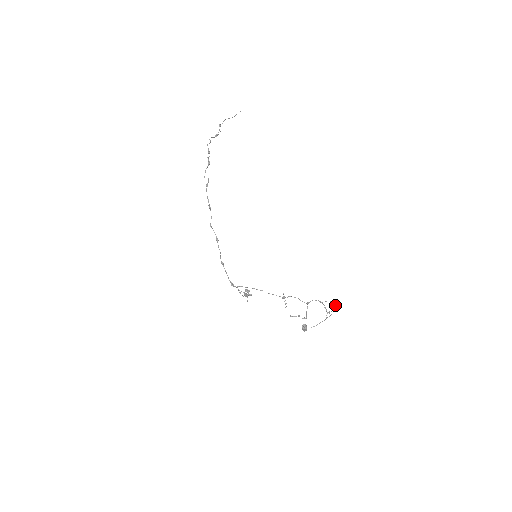
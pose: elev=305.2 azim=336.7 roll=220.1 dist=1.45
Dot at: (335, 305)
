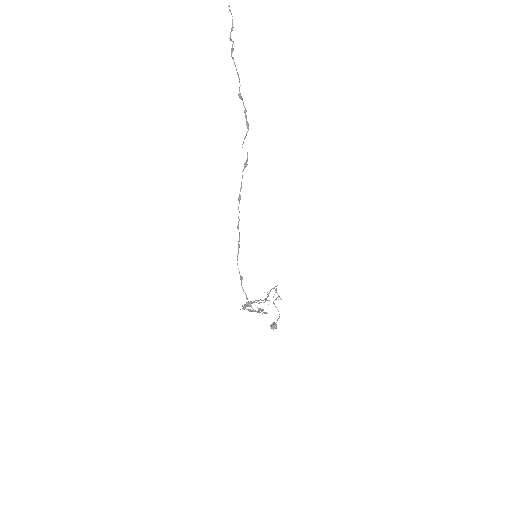
Dot at: occluded
